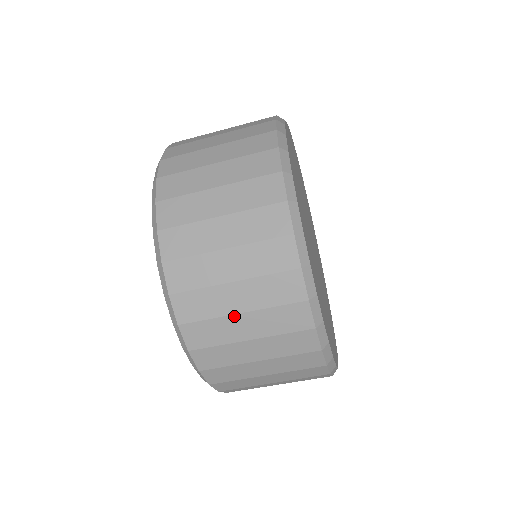
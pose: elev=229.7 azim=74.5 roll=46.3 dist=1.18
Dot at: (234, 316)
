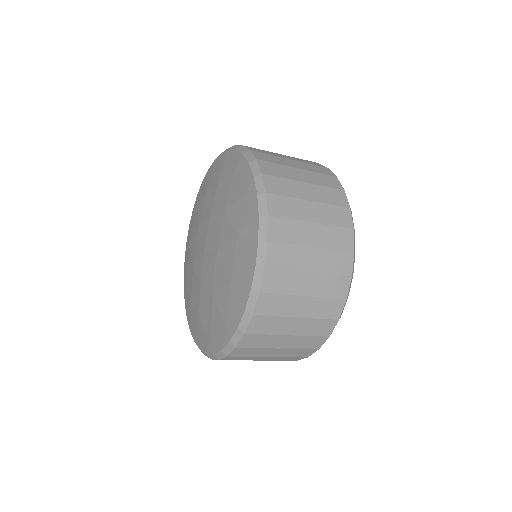
Dot at: (292, 318)
